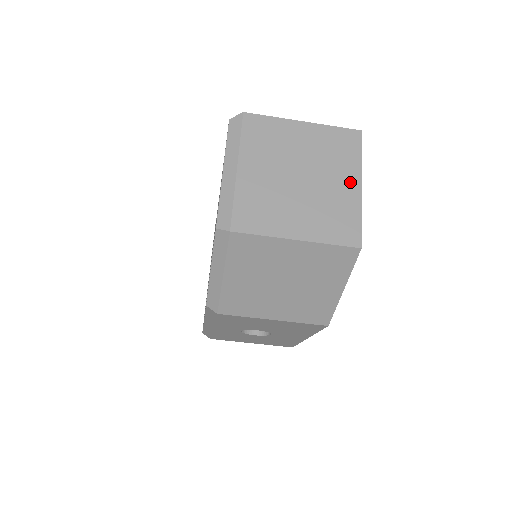
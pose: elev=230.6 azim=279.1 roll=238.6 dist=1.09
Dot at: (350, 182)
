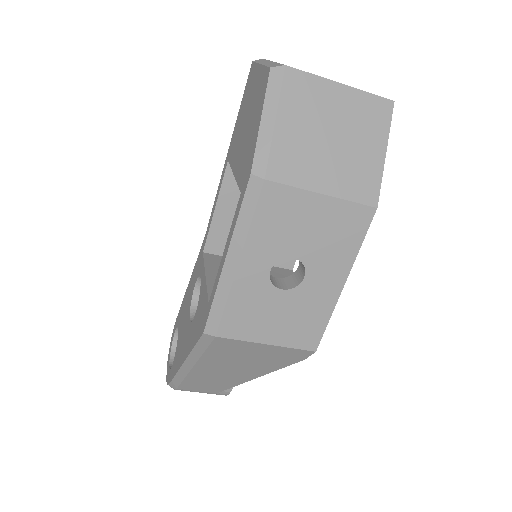
Dot at: occluded
